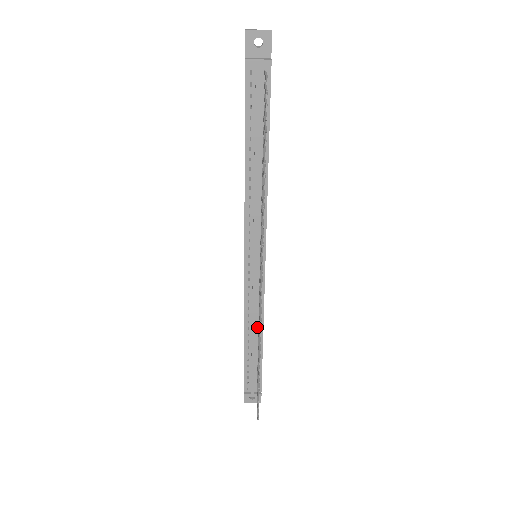
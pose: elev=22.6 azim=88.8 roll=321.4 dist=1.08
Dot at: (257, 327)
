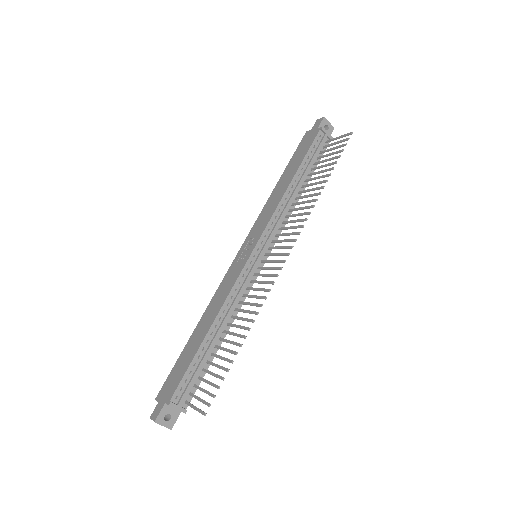
Dot at: (227, 321)
